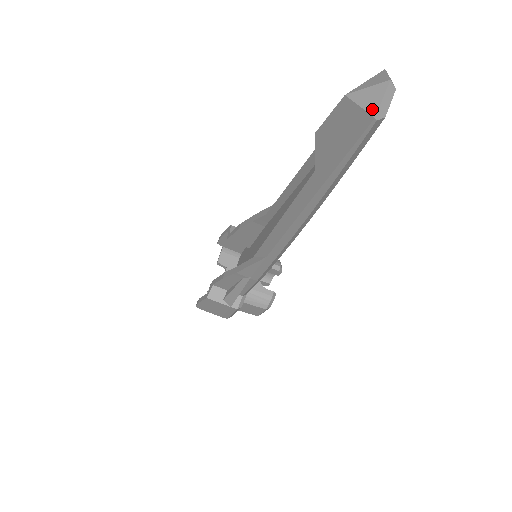
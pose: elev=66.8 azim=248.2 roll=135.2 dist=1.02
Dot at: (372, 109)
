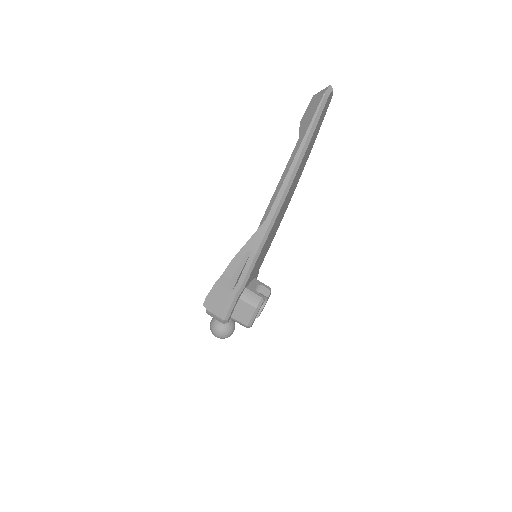
Dot at: (323, 92)
